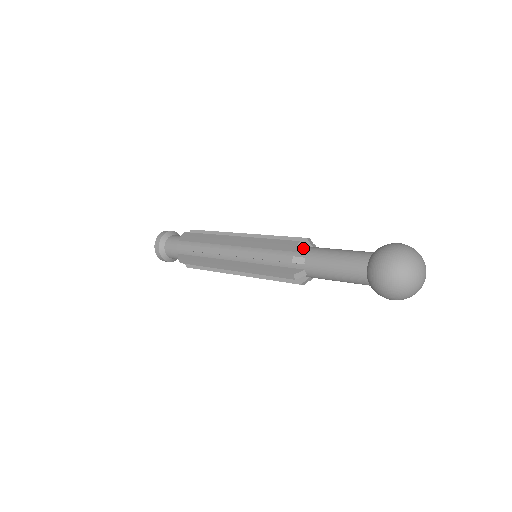
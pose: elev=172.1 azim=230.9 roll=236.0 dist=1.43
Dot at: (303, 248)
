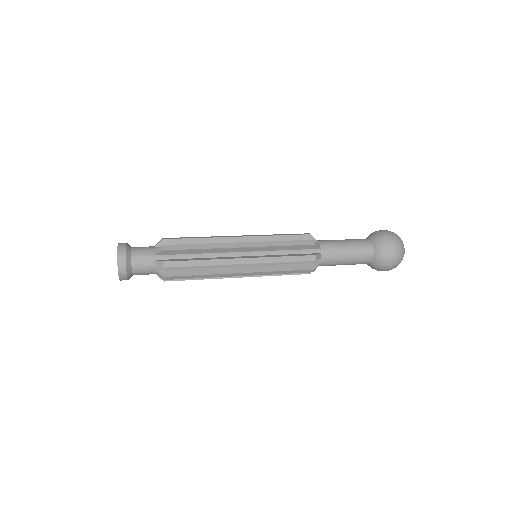
Dot at: (319, 258)
